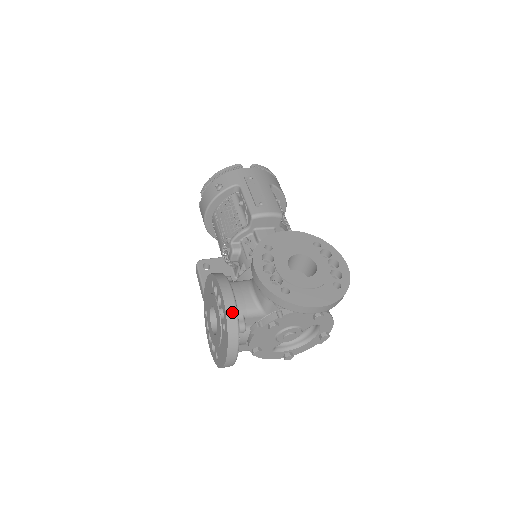
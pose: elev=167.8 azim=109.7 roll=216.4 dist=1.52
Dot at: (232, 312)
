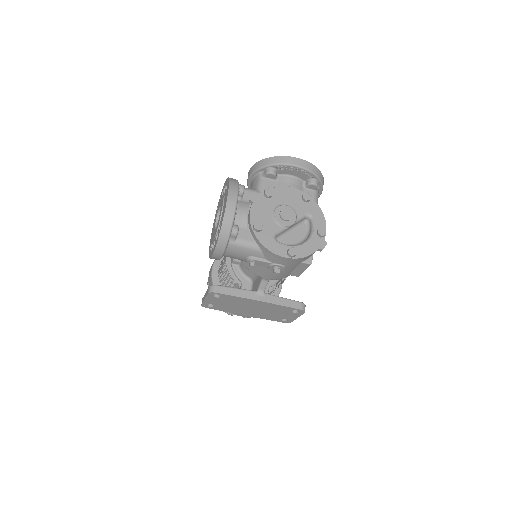
Dot at: occluded
